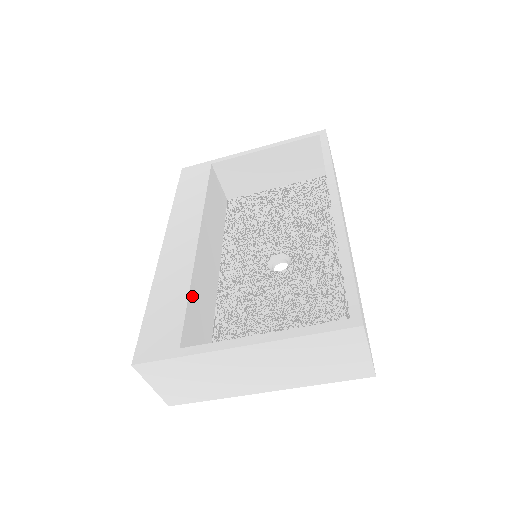
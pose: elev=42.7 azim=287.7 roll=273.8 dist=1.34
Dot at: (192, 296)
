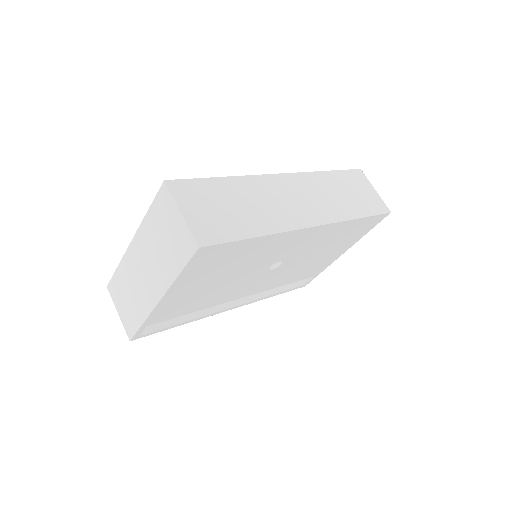
Dot at: occluded
